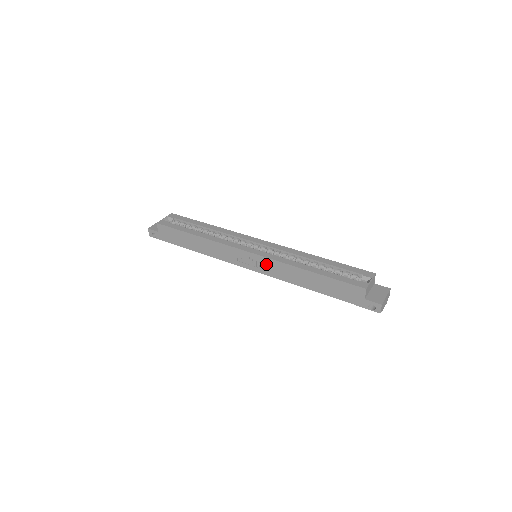
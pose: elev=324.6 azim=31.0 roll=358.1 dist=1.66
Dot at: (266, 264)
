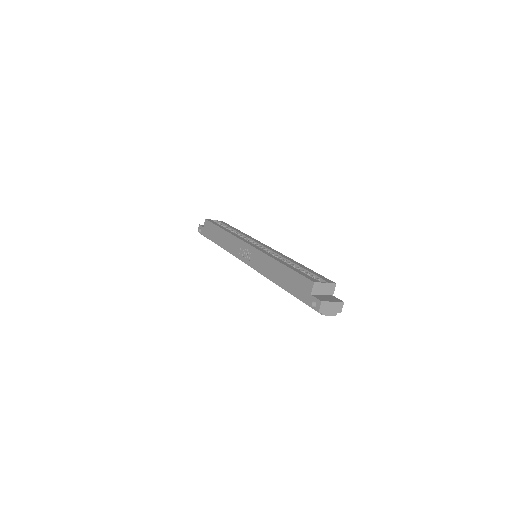
Dot at: (255, 256)
